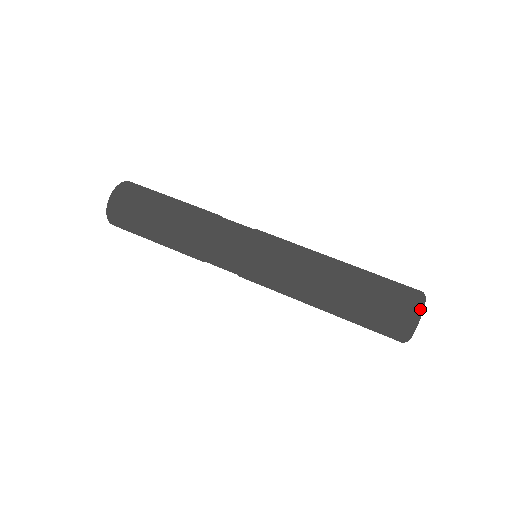
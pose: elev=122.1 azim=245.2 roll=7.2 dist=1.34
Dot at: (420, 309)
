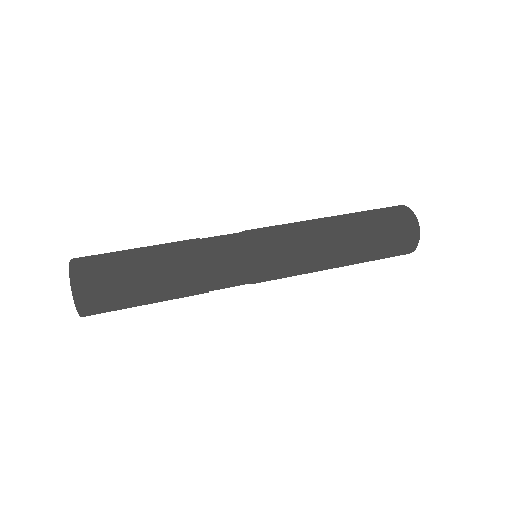
Dot at: occluded
